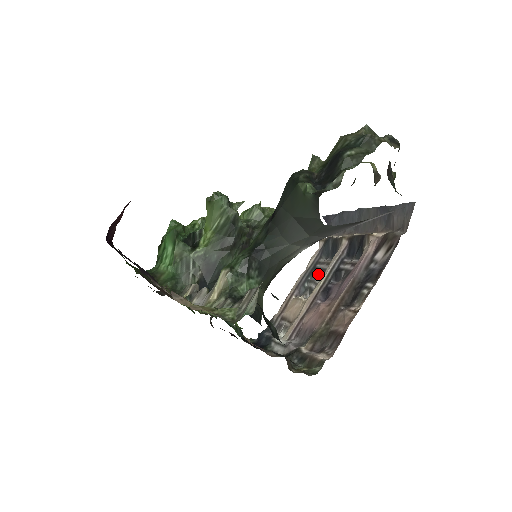
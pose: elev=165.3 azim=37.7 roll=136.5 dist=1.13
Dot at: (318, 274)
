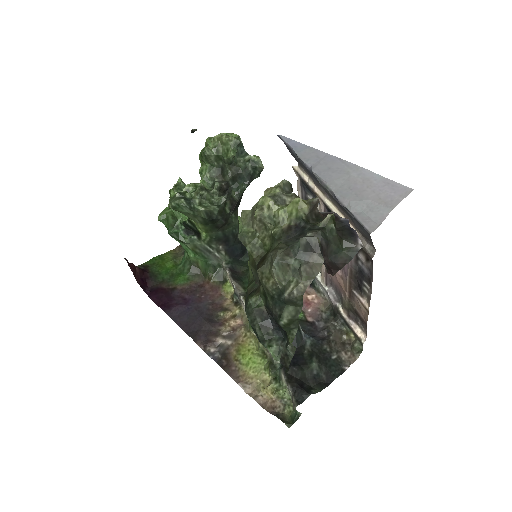
Dot at: occluded
